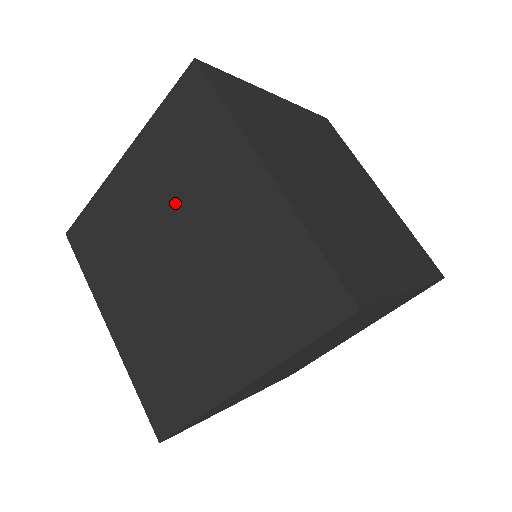
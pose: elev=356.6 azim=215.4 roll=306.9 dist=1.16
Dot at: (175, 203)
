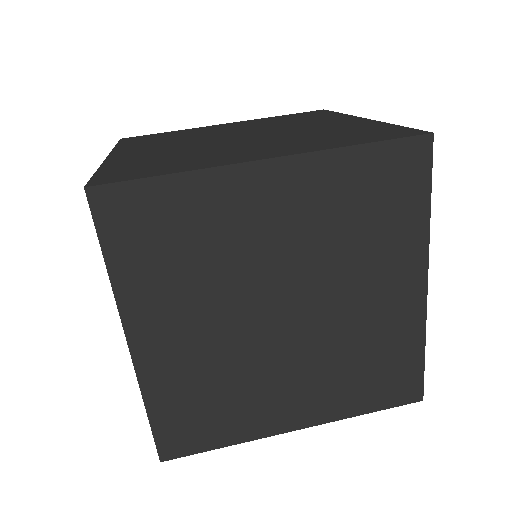
Dot at: occluded
